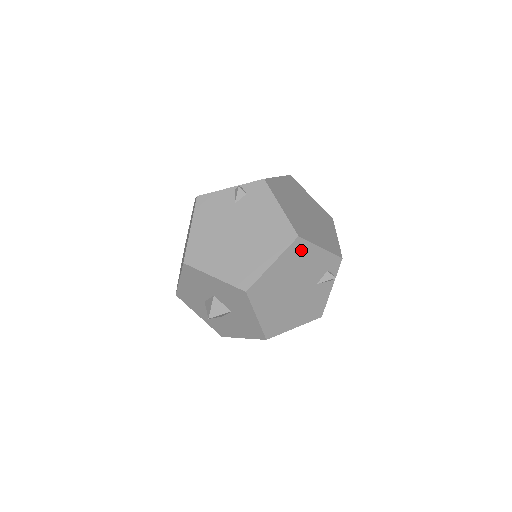
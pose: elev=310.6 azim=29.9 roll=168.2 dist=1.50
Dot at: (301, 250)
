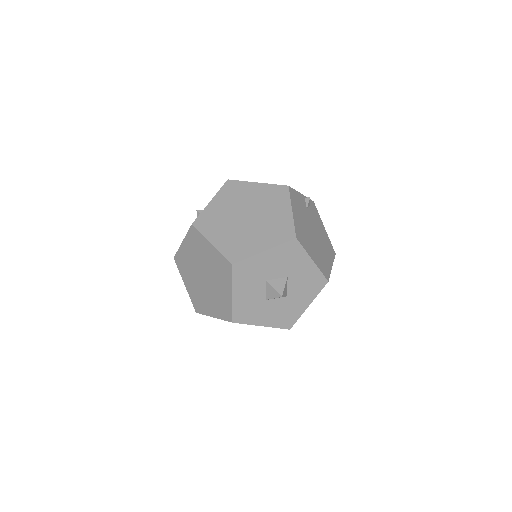
Dot at: occluded
